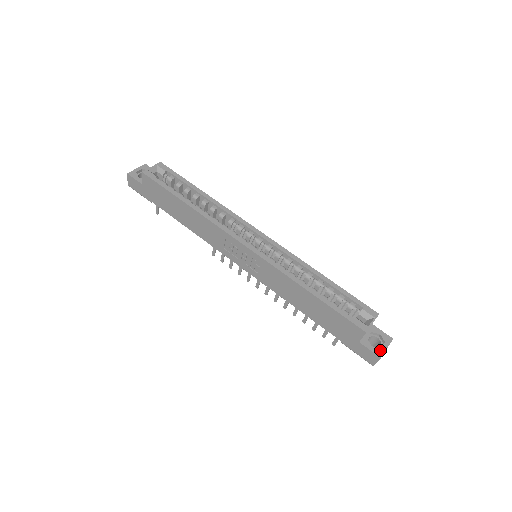
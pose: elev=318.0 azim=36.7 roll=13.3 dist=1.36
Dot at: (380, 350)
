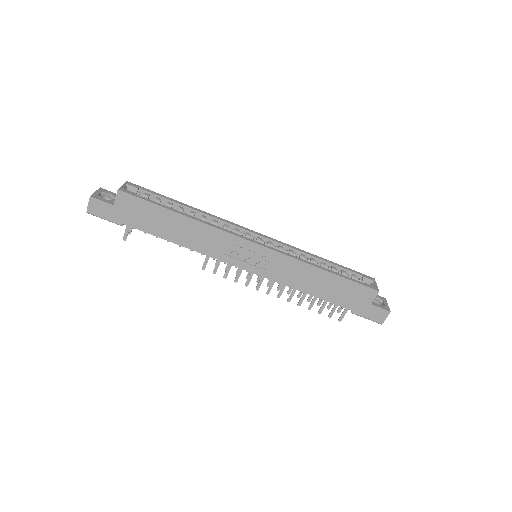
Dot at: (386, 307)
